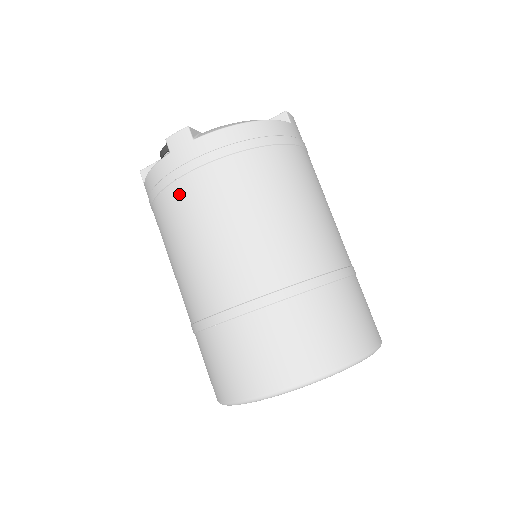
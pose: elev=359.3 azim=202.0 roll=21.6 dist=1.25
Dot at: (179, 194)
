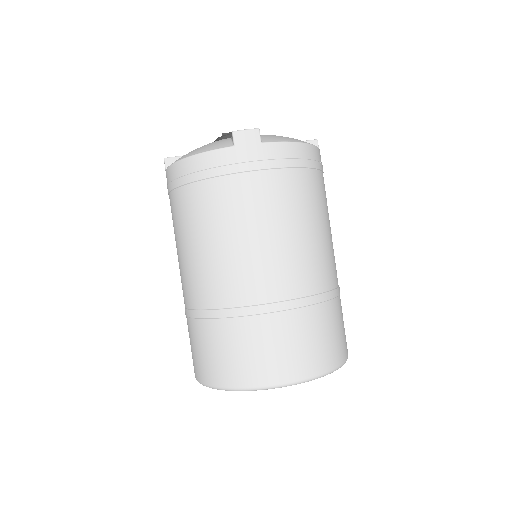
Dot at: occluded
